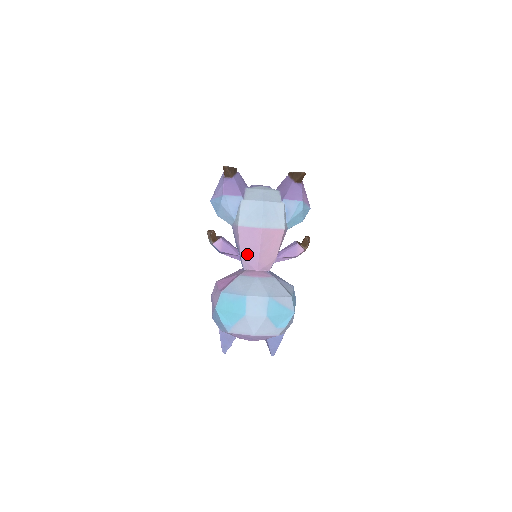
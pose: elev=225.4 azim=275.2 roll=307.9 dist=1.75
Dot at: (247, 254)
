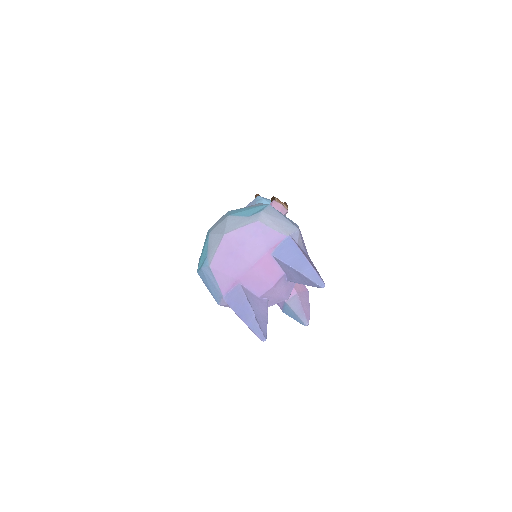
Dot at: occluded
